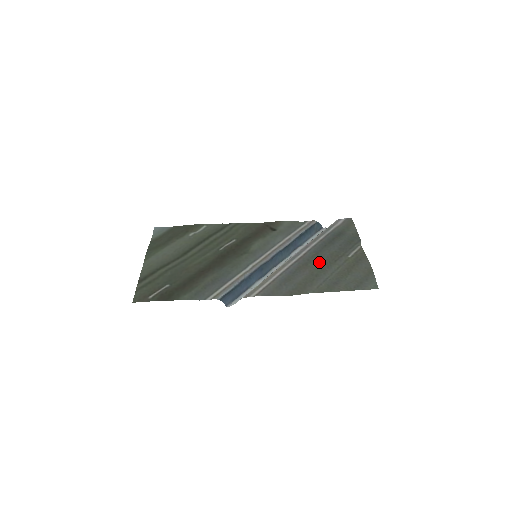
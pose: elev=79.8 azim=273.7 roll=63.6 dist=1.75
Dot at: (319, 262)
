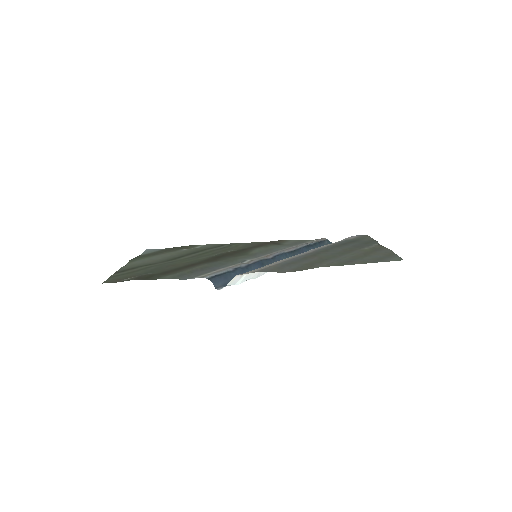
Dot at: (330, 253)
